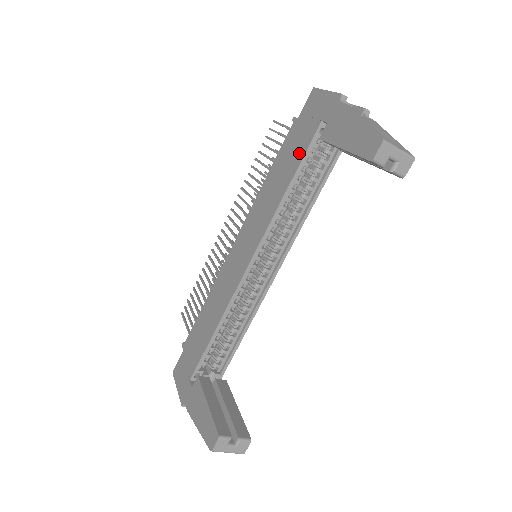
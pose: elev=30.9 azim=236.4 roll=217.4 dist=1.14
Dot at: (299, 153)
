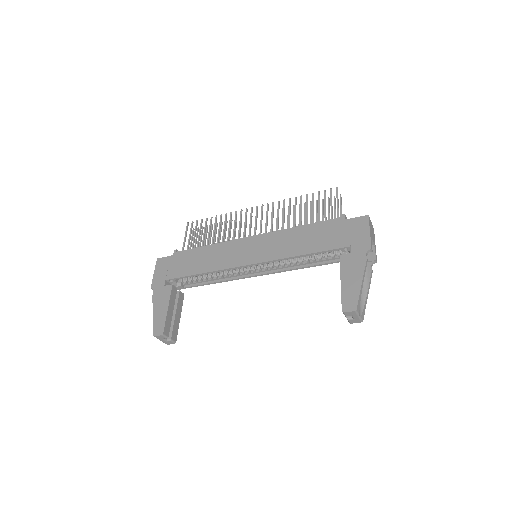
Dot at: (325, 244)
